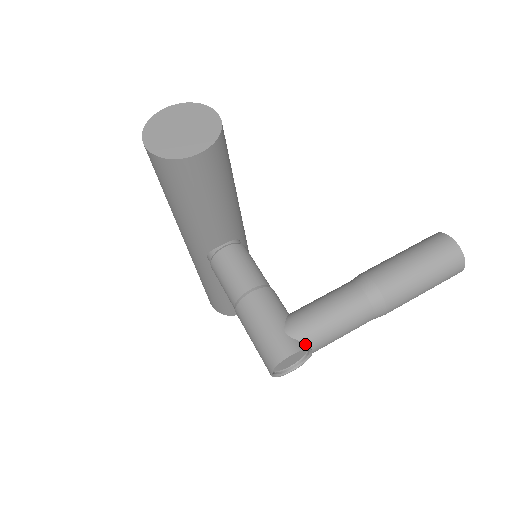
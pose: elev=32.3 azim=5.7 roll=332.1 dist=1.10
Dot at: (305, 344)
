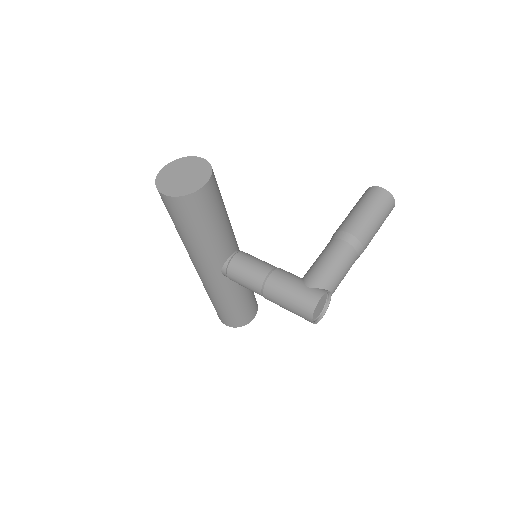
Dot at: (325, 289)
